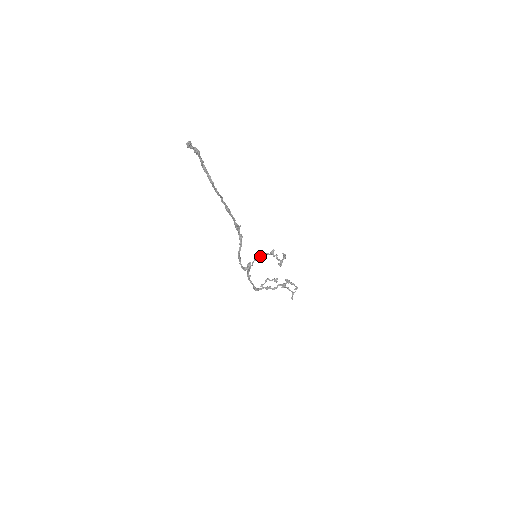
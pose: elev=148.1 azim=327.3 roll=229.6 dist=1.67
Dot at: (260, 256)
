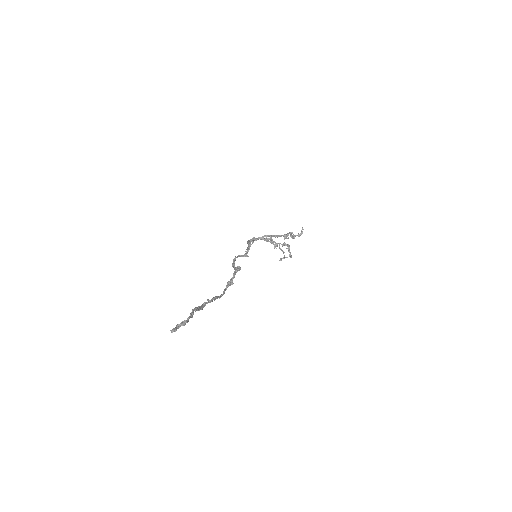
Dot at: (271, 236)
